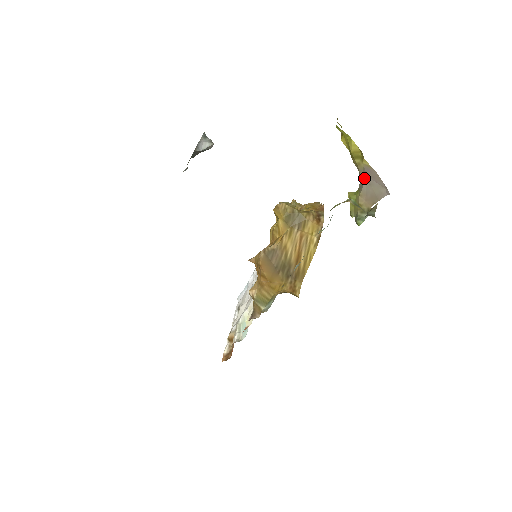
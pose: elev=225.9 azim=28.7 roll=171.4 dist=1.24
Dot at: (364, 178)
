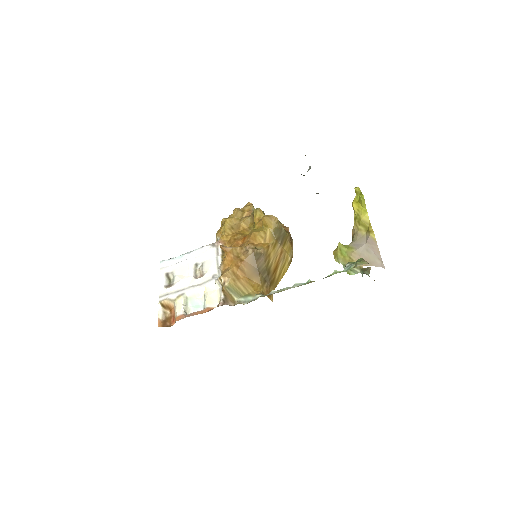
Dot at: (362, 242)
